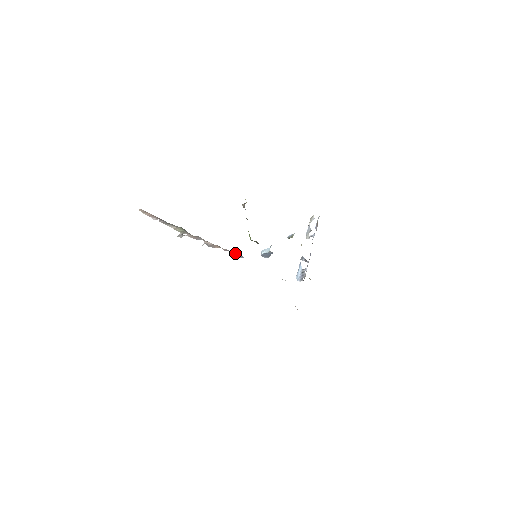
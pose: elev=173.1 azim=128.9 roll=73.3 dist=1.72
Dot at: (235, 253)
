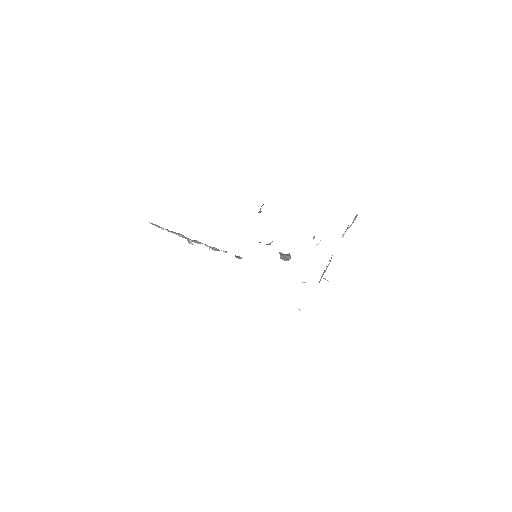
Dot at: occluded
